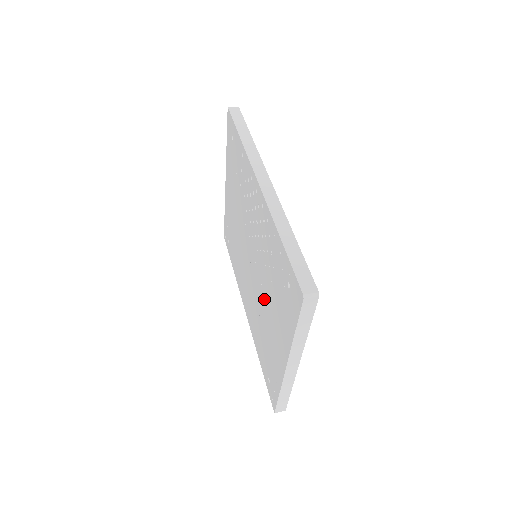
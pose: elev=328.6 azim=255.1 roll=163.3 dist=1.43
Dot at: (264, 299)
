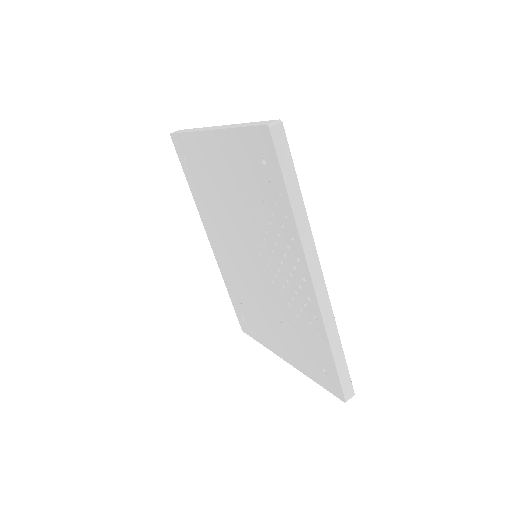
Dot at: (267, 306)
